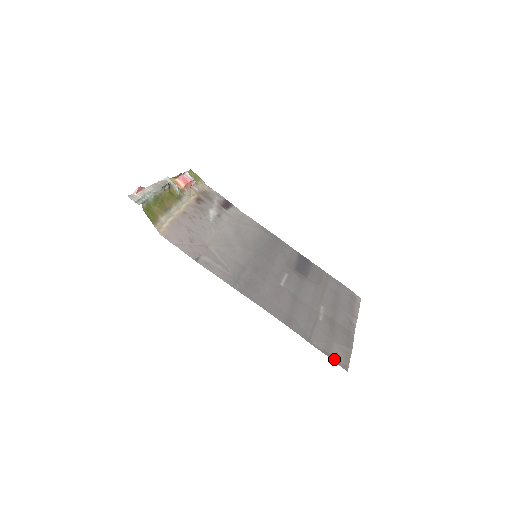
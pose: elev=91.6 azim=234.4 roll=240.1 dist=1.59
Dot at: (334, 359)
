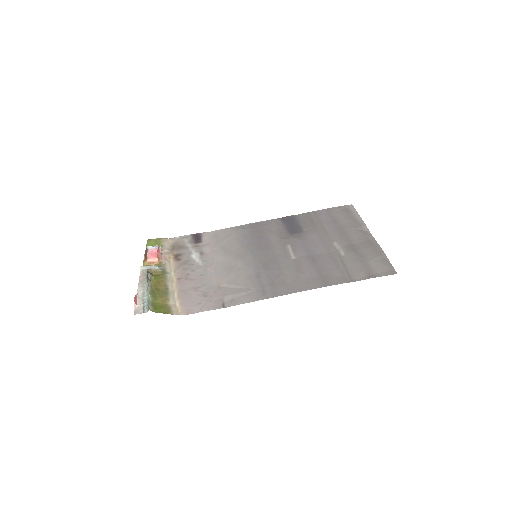
Dot at: (380, 275)
